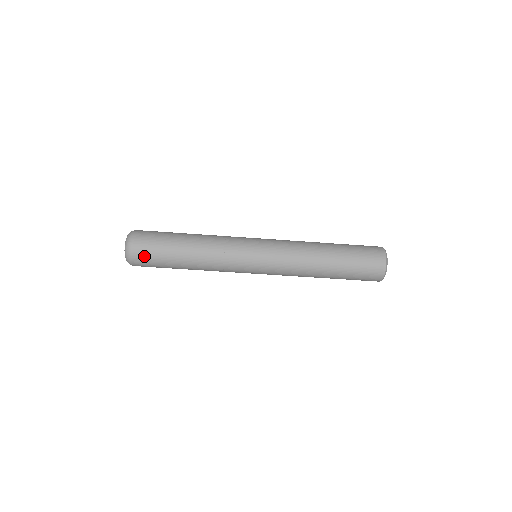
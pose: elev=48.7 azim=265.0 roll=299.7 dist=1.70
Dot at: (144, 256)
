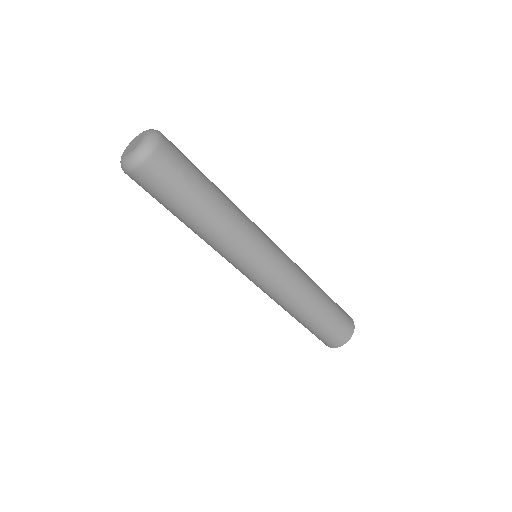
Dot at: (169, 163)
